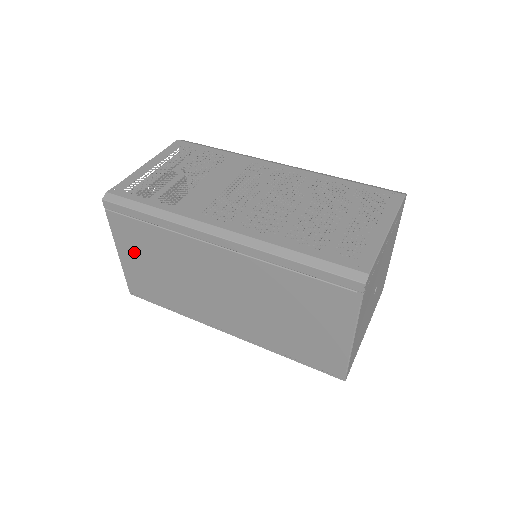
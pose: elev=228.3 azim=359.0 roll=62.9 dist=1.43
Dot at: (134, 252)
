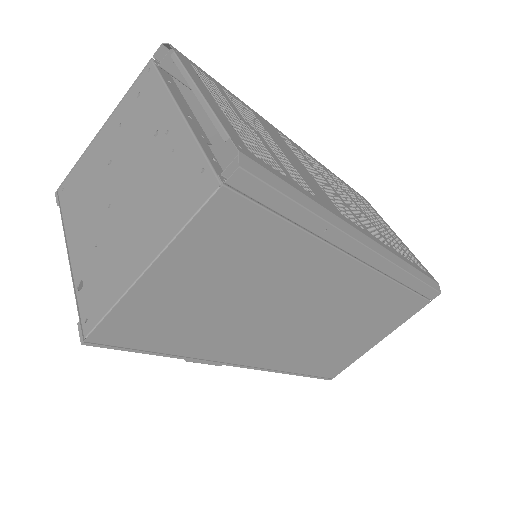
Dot at: (199, 267)
